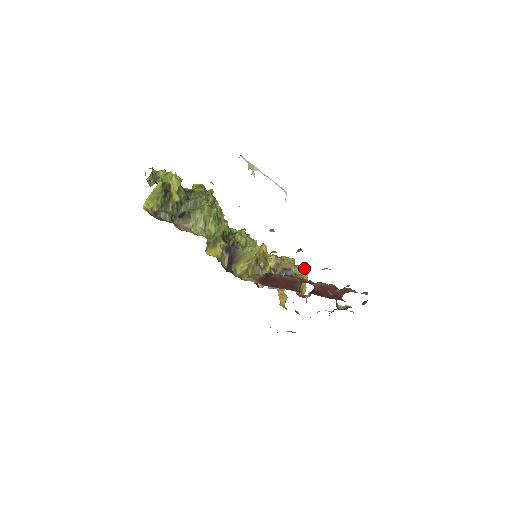
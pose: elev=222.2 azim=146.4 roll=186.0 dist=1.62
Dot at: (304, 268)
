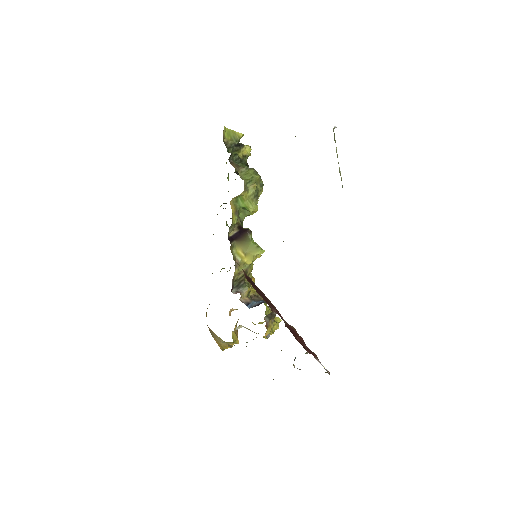
Dot at: (278, 317)
